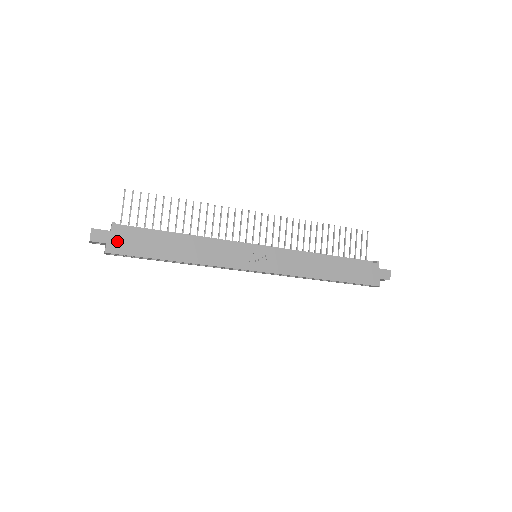
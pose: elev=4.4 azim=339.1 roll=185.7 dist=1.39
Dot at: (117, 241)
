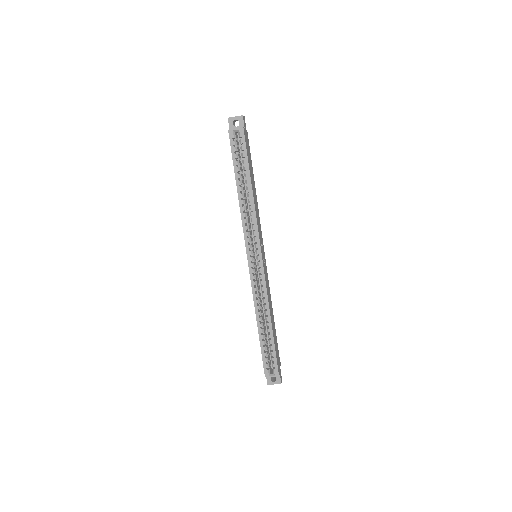
Dot at: (246, 136)
